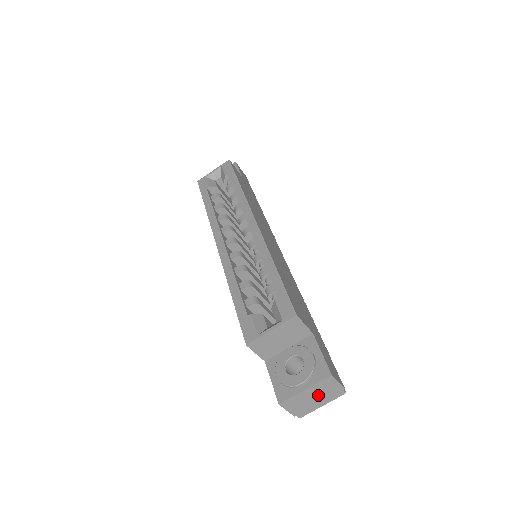
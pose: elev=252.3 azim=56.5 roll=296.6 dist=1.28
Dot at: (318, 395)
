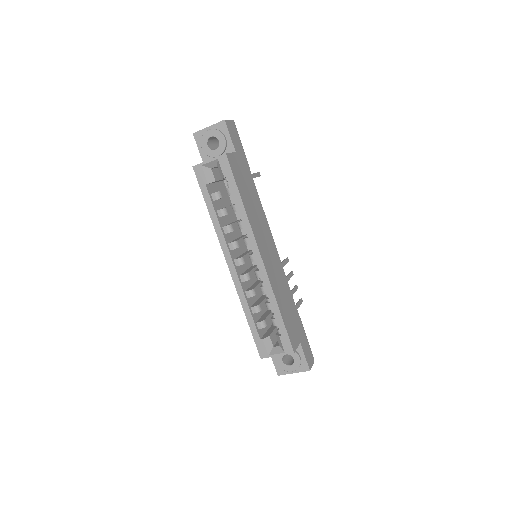
Dot at: occluded
